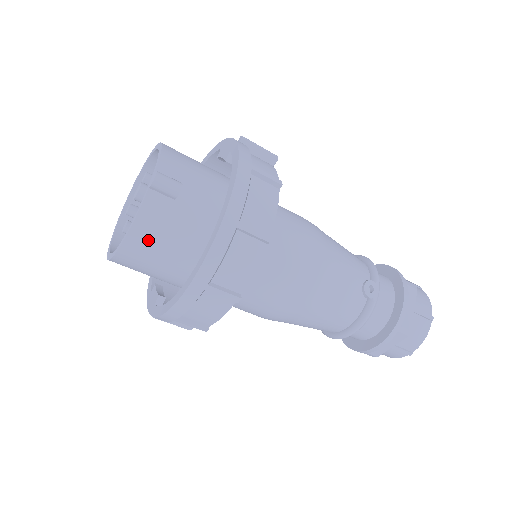
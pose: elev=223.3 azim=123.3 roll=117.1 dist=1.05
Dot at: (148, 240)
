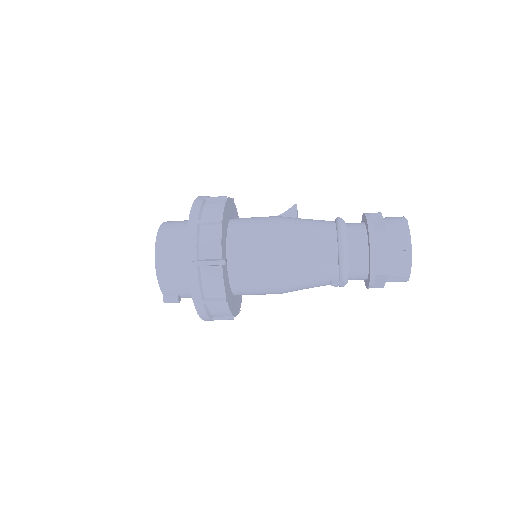
Dot at: occluded
